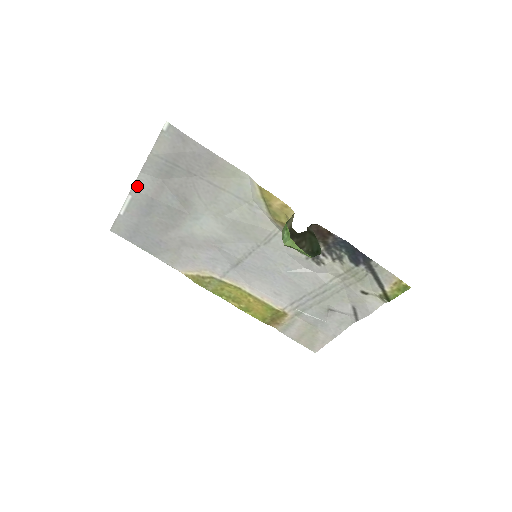
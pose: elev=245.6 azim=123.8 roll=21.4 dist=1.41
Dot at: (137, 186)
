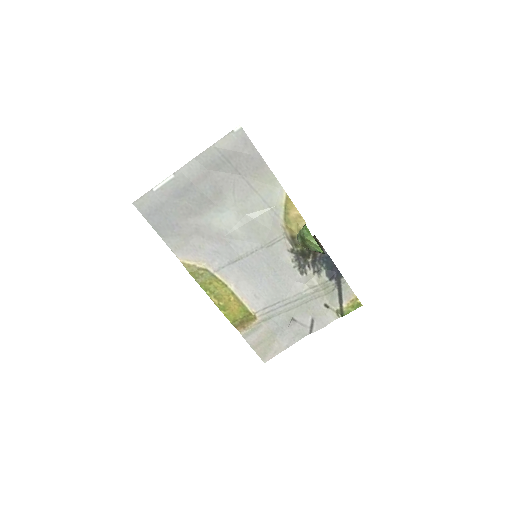
Dot at: (184, 169)
